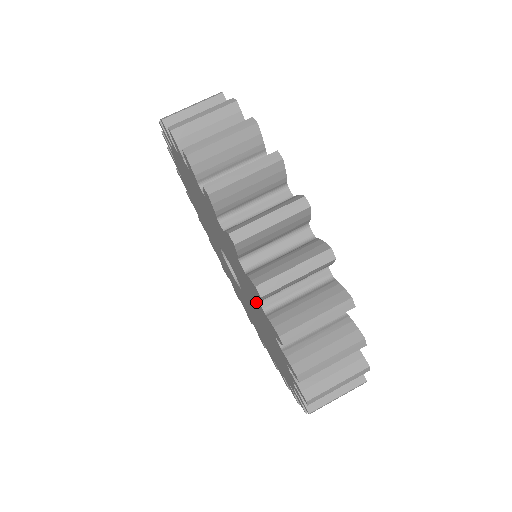
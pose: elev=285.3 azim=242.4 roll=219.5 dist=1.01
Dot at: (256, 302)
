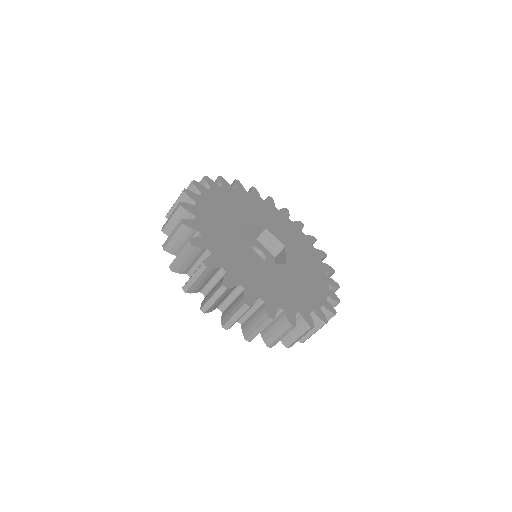
Dot at: occluded
